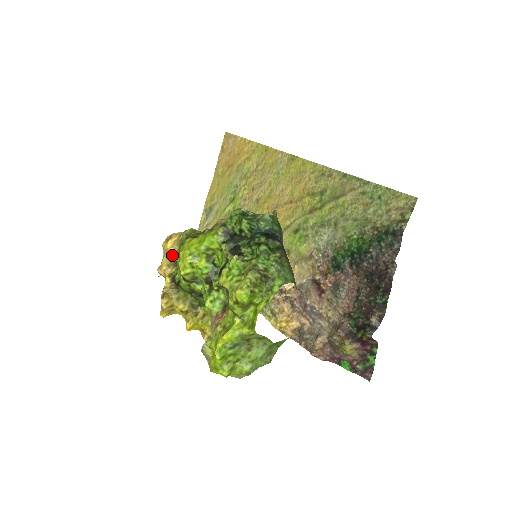
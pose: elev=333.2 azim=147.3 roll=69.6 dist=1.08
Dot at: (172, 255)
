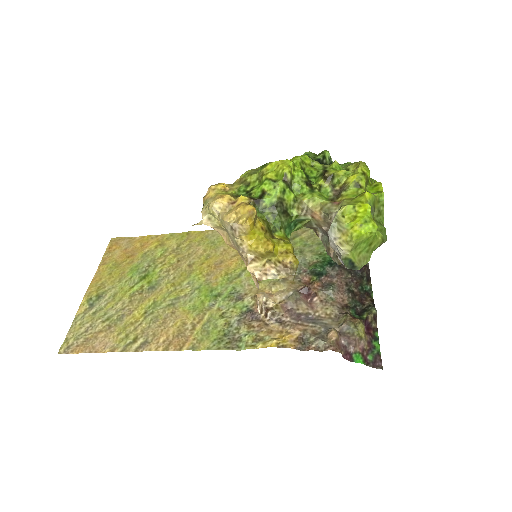
Dot at: (230, 192)
